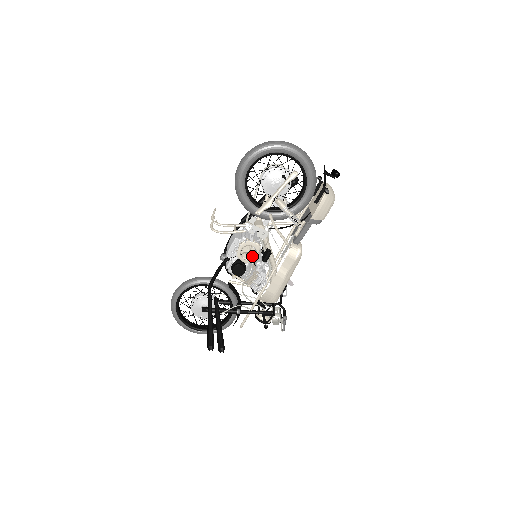
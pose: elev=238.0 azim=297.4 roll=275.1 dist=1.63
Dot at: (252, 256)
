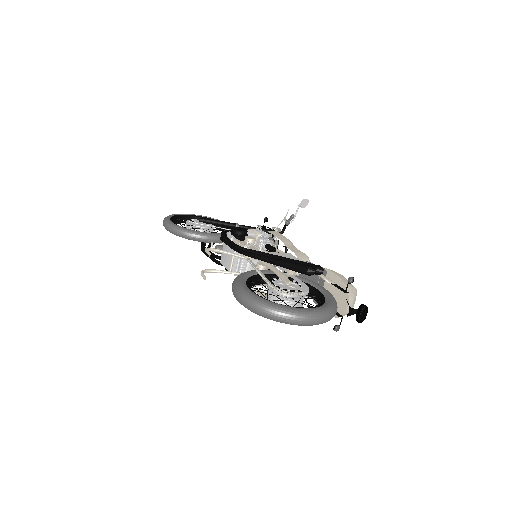
Dot at: occluded
